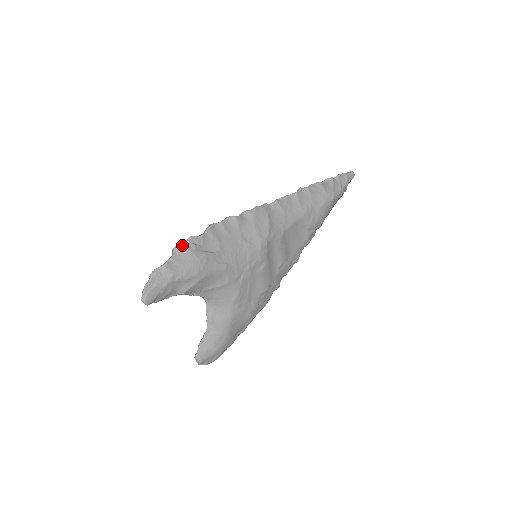
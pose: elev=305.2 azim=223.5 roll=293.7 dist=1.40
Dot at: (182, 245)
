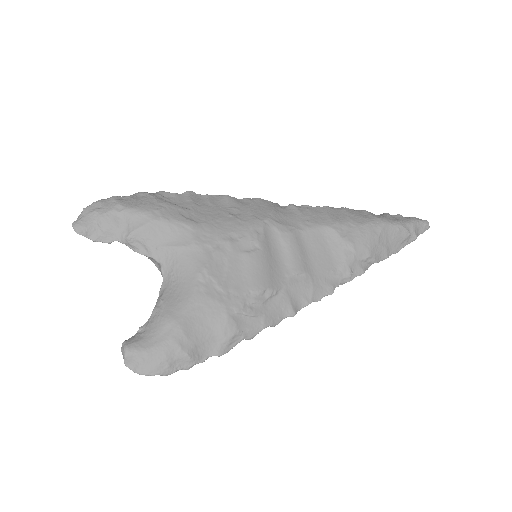
Dot at: (146, 192)
